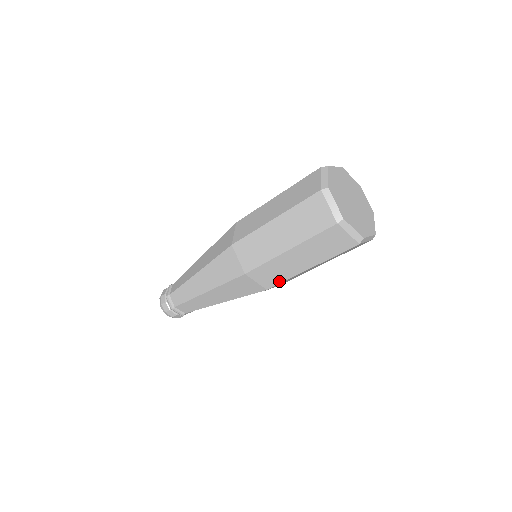
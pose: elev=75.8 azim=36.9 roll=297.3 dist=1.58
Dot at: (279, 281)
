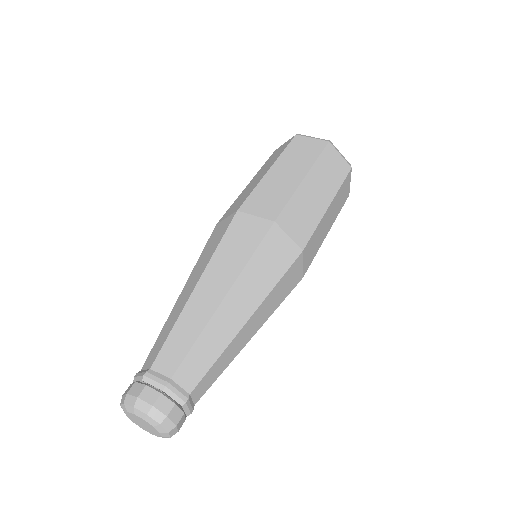
Dot at: (310, 231)
